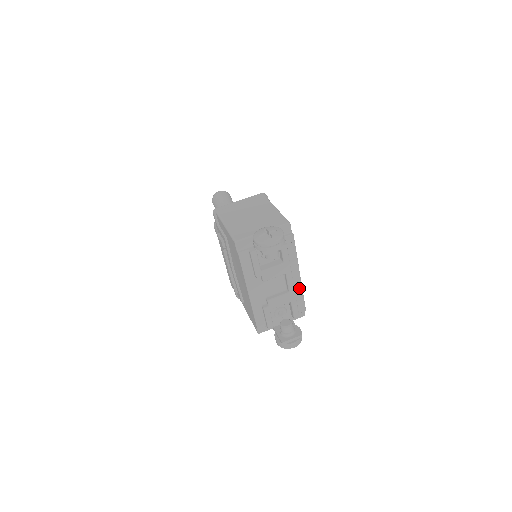
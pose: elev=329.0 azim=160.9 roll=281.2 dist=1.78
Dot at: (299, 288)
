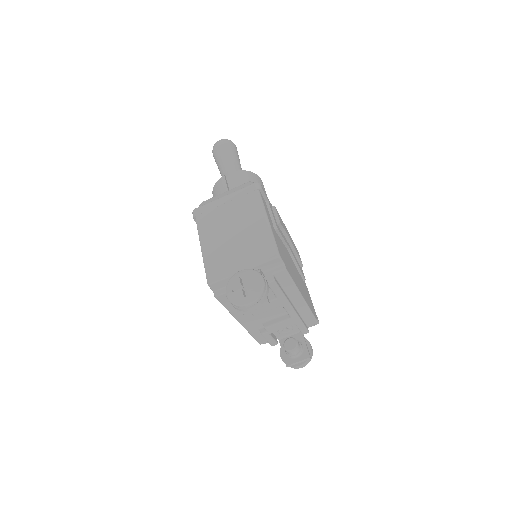
Dot at: (305, 309)
